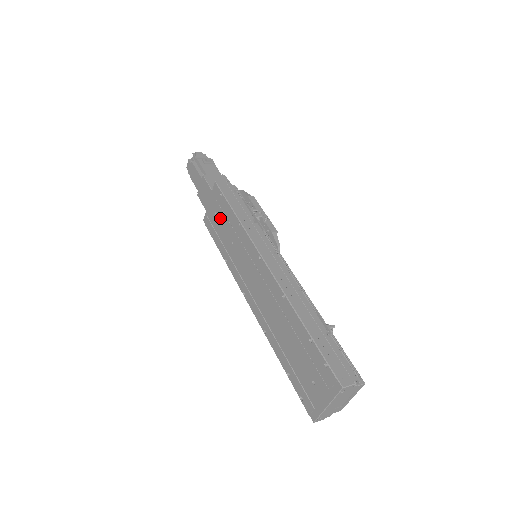
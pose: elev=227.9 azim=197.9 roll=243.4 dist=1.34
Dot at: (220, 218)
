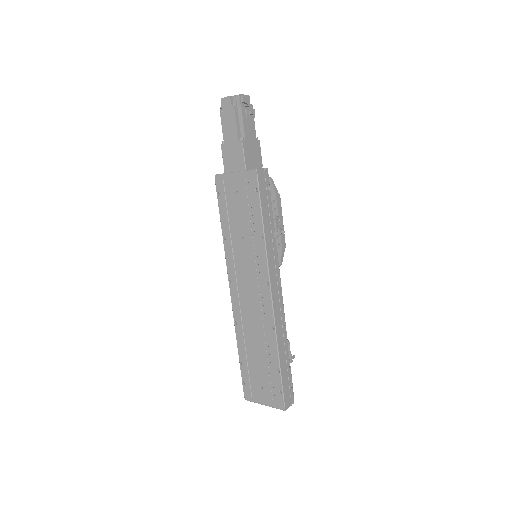
Dot at: (241, 203)
